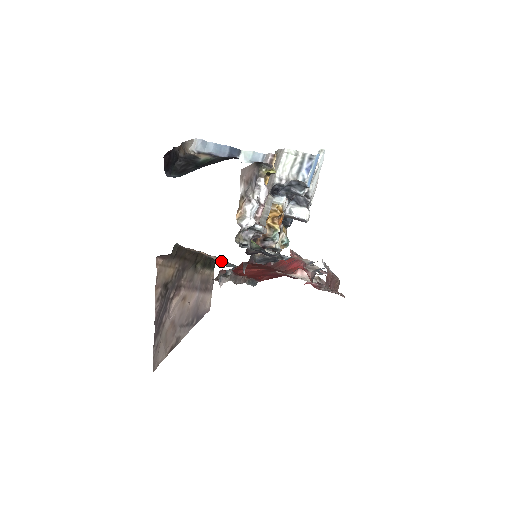
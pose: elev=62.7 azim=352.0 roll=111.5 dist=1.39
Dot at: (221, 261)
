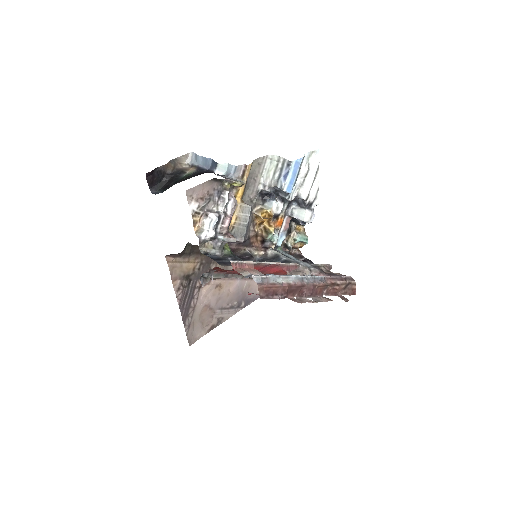
Dot at: occluded
